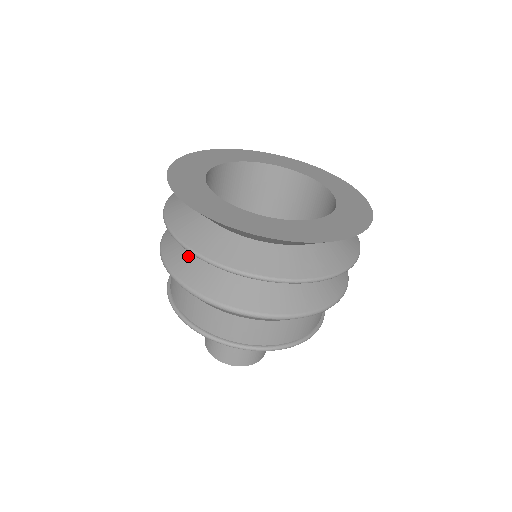
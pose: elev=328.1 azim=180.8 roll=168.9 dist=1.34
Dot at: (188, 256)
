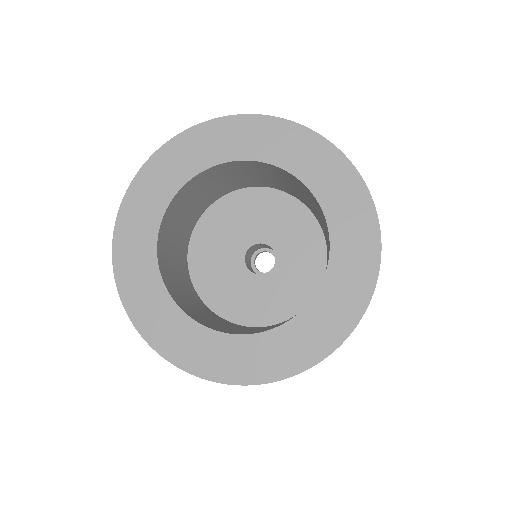
Dot at: occluded
